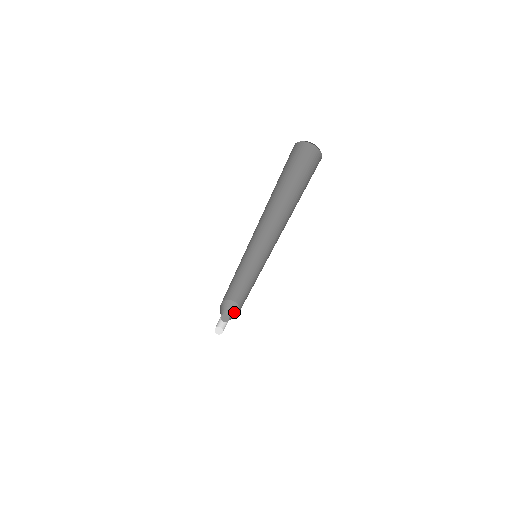
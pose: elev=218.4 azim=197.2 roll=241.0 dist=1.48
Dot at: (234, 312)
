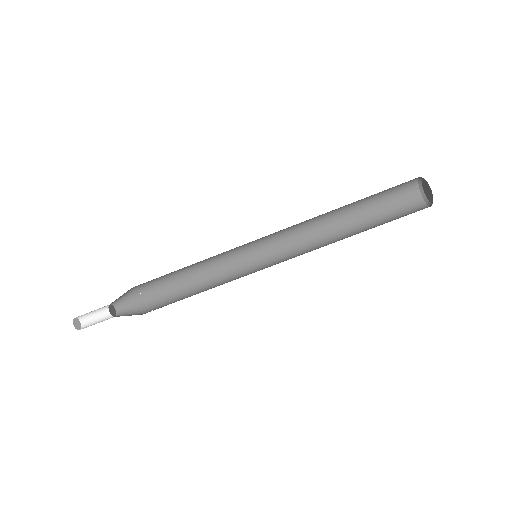
Dot at: (131, 311)
